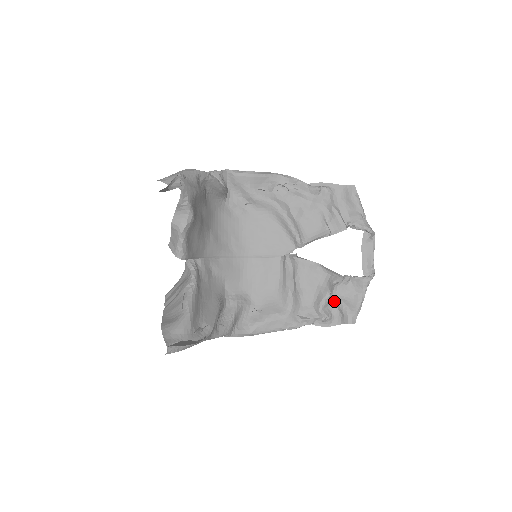
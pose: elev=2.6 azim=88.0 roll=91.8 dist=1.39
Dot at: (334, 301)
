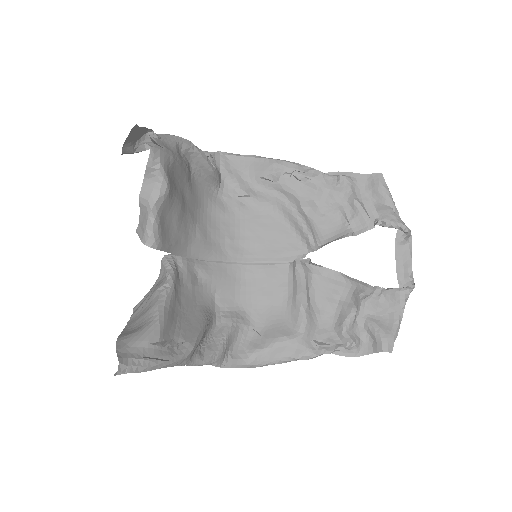
Dot at: (362, 322)
